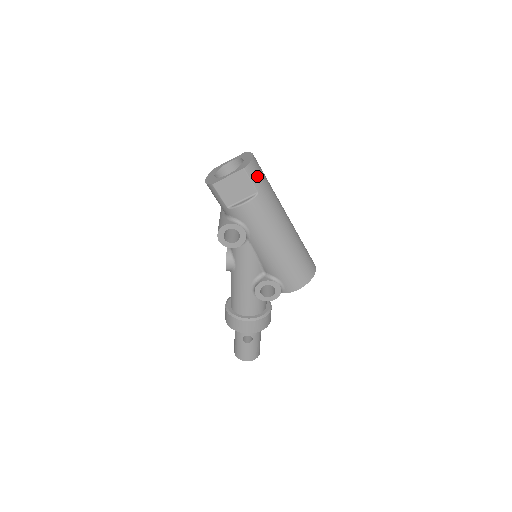
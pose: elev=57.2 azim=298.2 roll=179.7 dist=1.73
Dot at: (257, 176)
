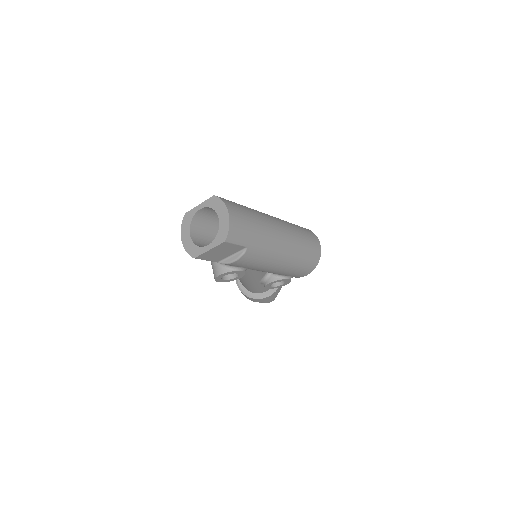
Dot at: (241, 234)
